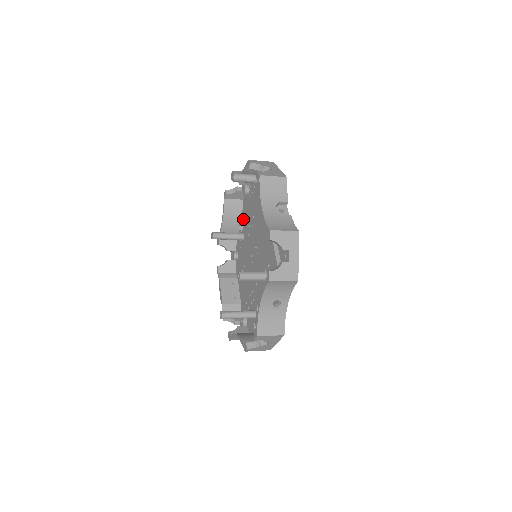
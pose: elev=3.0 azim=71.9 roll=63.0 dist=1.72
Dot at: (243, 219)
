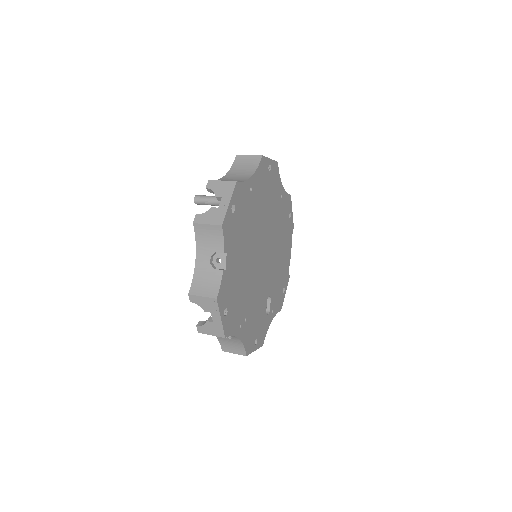
Dot at: occluded
